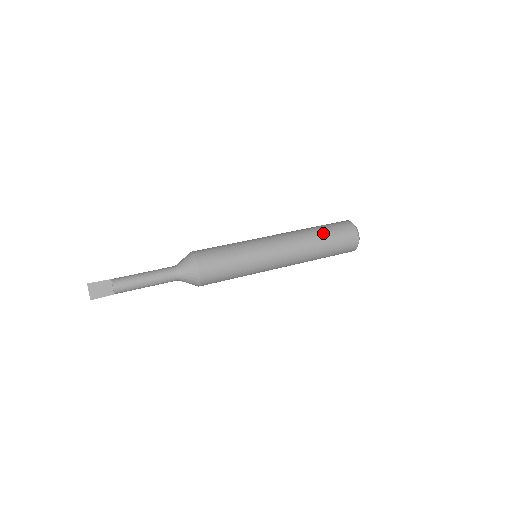
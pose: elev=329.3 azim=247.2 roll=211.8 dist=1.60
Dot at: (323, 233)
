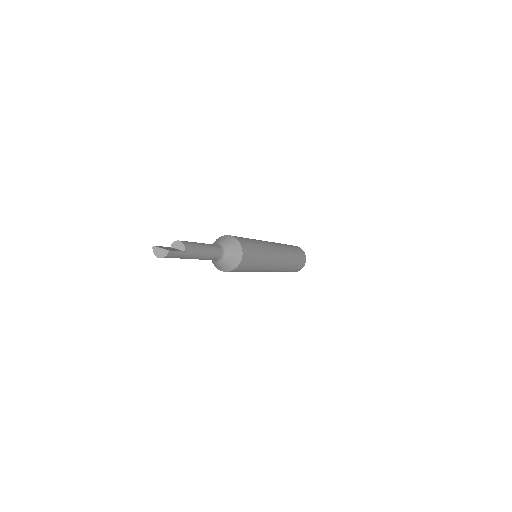
Dot at: occluded
